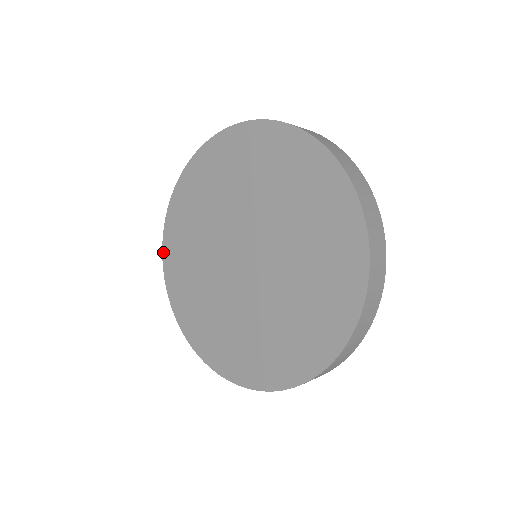
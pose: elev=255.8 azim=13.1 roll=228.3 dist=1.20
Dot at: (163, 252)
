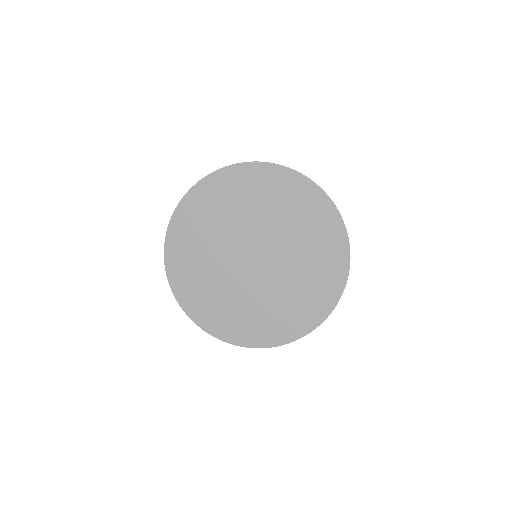
Dot at: (179, 205)
